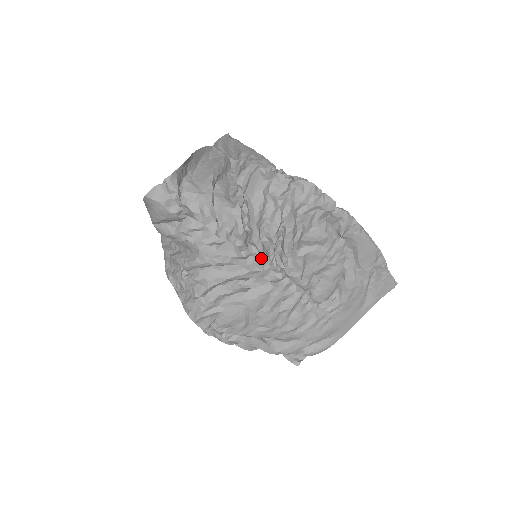
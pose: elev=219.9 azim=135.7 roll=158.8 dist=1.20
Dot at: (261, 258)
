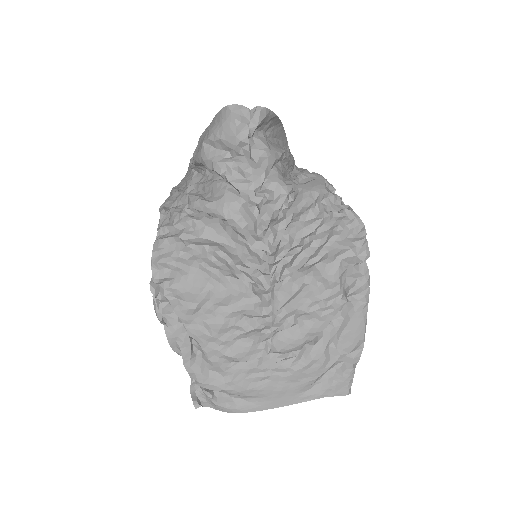
Dot at: (269, 251)
